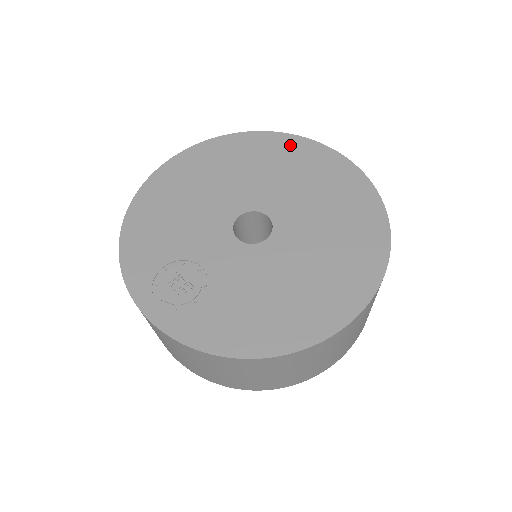
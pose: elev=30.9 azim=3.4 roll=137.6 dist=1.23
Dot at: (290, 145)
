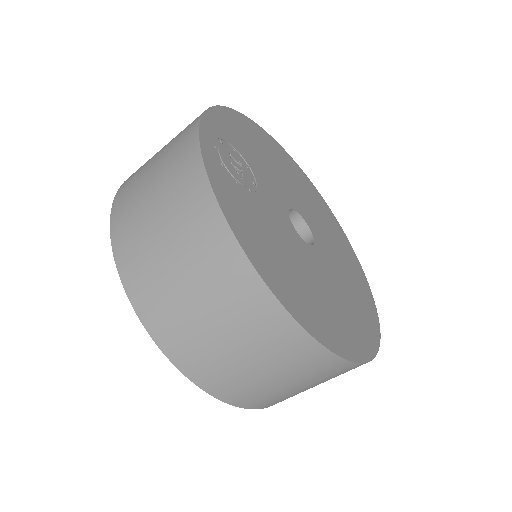
Dot at: (347, 245)
